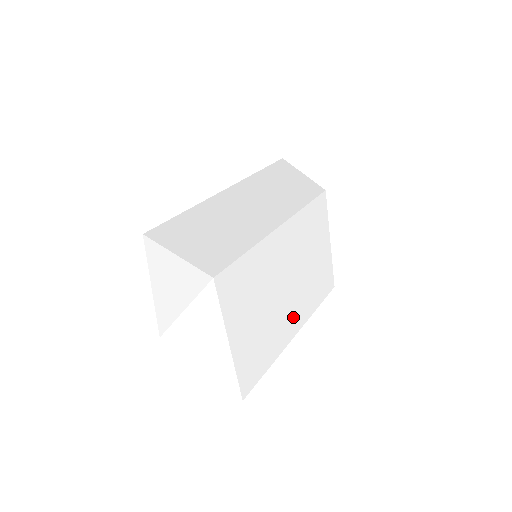
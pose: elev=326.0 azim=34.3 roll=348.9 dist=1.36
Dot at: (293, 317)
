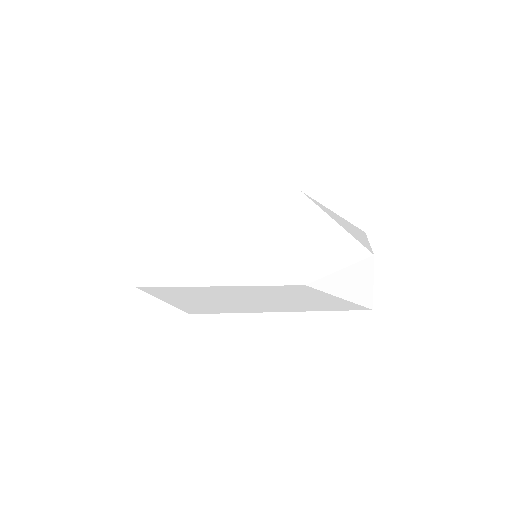
Dot at: (223, 268)
